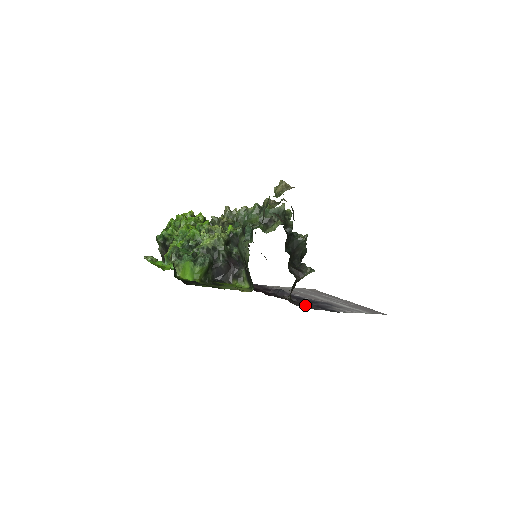
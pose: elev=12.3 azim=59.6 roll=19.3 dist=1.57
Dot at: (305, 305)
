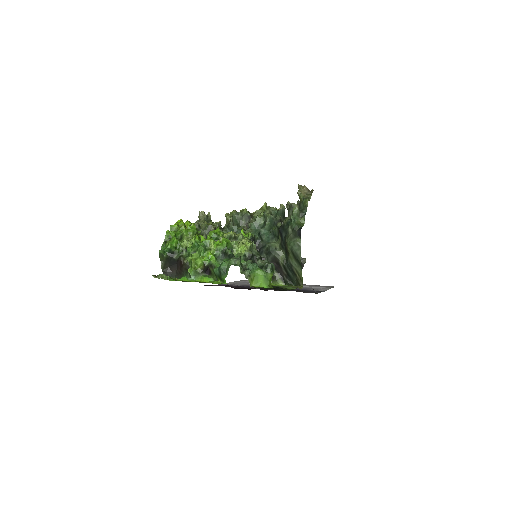
Dot at: occluded
